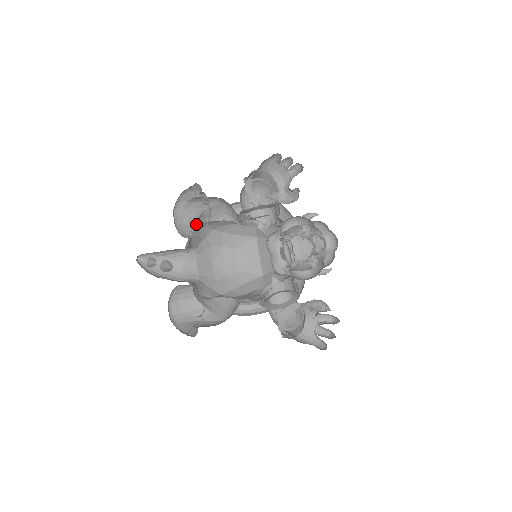
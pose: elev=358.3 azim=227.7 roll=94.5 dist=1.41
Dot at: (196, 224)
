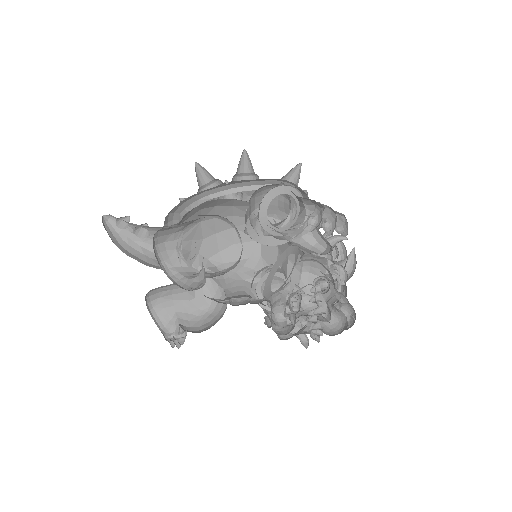
Dot at: occluded
